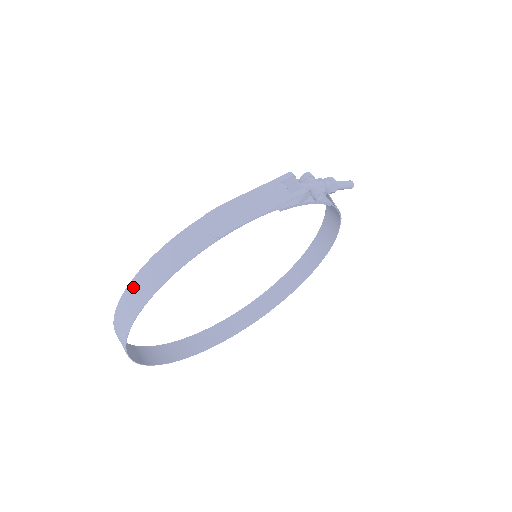
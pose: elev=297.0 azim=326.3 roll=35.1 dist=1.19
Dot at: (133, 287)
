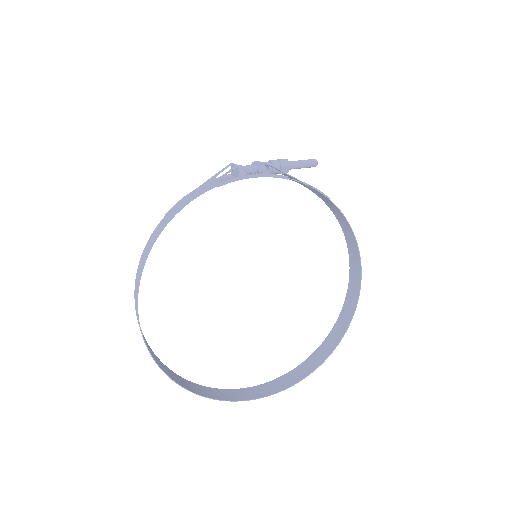
Dot at: (135, 292)
